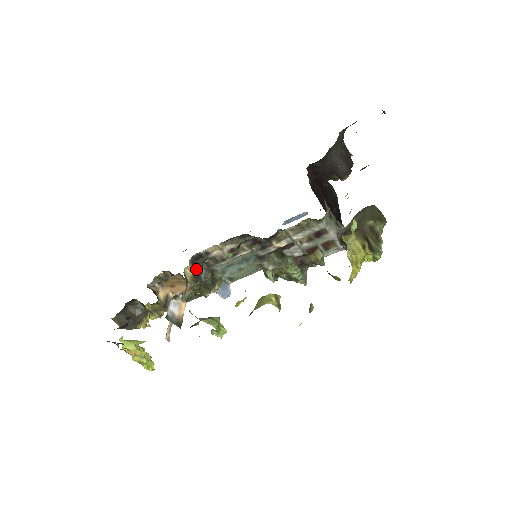
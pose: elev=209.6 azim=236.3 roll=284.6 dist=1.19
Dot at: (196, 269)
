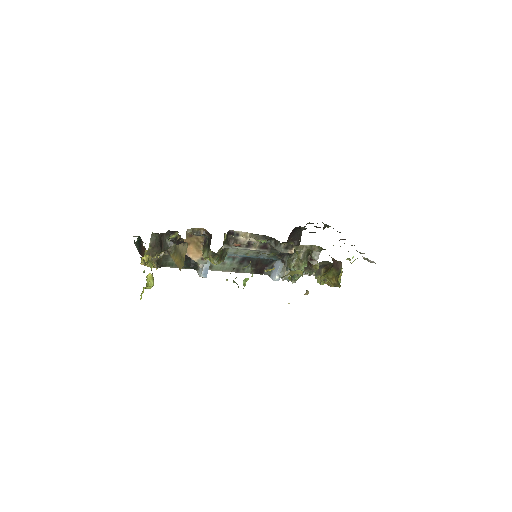
Dot at: (225, 240)
